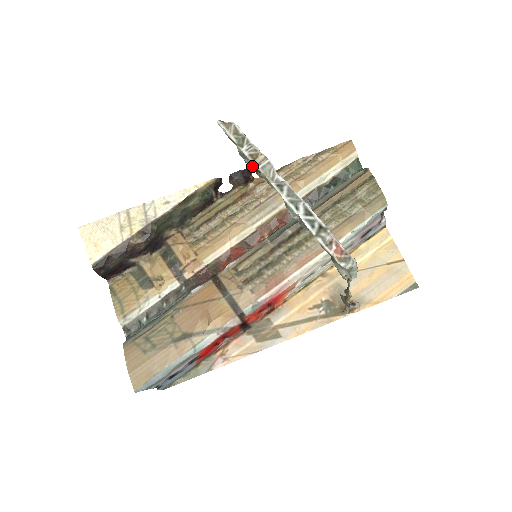
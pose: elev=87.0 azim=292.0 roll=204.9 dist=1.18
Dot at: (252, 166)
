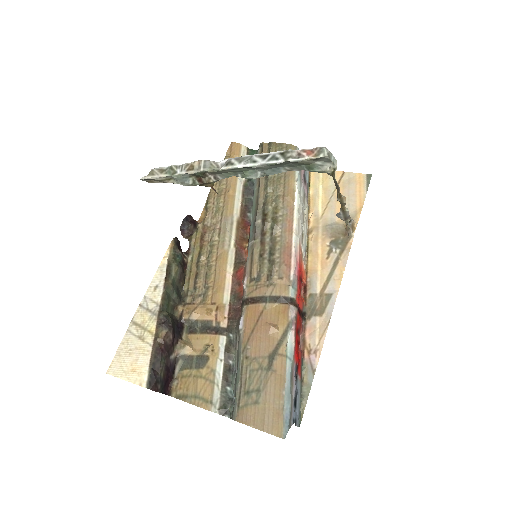
Dot at: (194, 183)
